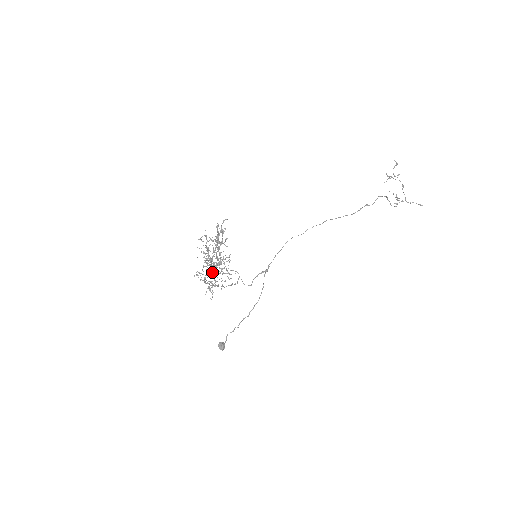
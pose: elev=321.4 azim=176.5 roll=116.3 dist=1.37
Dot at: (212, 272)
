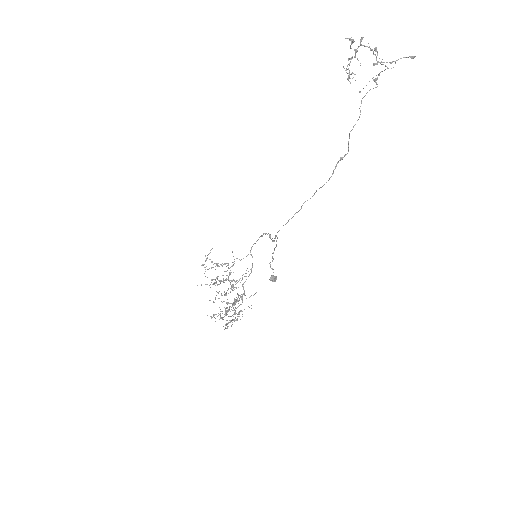
Dot at: occluded
